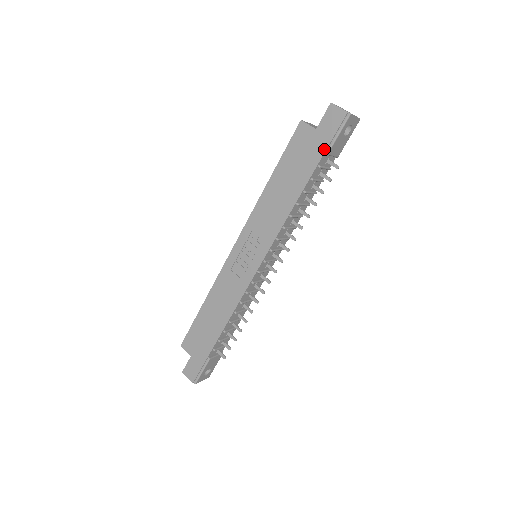
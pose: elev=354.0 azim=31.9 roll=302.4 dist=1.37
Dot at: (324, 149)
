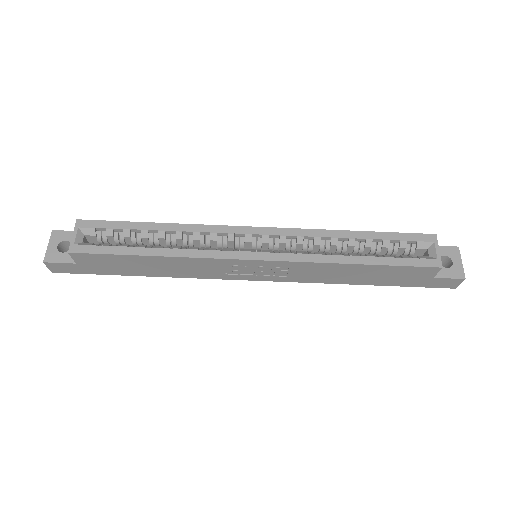
Dot at: (412, 286)
